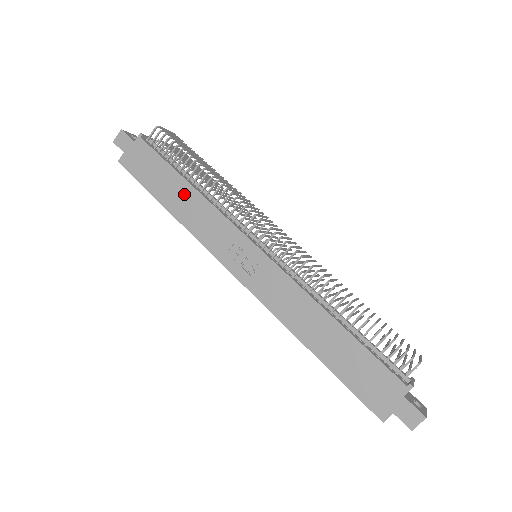
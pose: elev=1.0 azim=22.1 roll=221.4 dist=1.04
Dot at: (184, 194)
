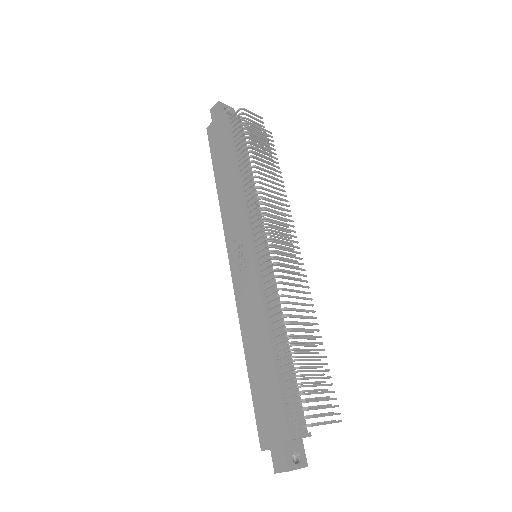
Dot at: (230, 177)
